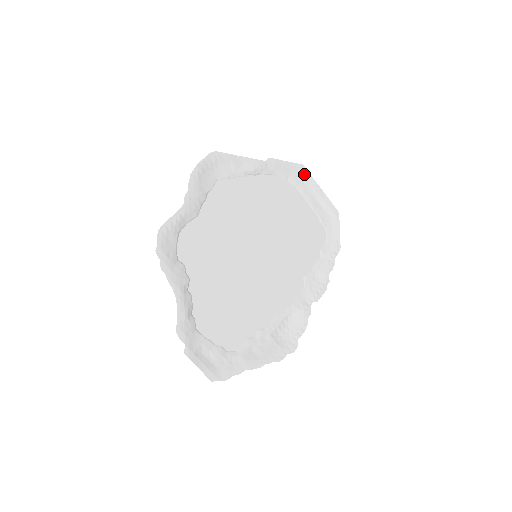
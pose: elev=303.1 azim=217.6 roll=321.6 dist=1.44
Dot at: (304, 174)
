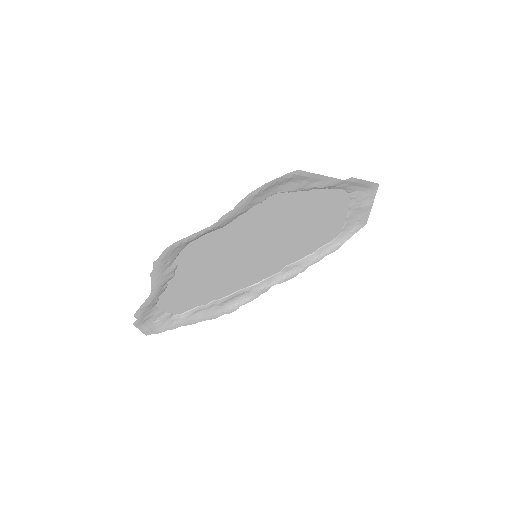
Dot at: (371, 191)
